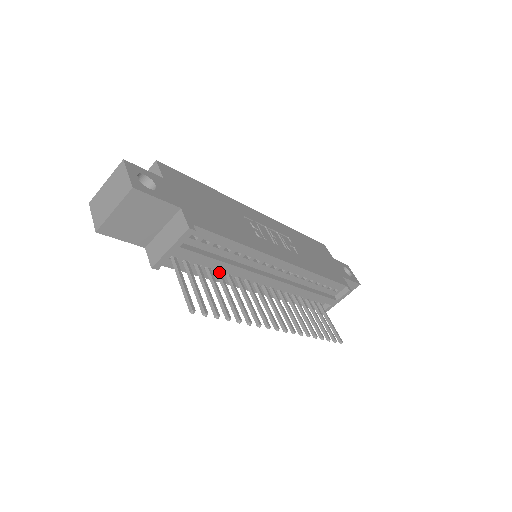
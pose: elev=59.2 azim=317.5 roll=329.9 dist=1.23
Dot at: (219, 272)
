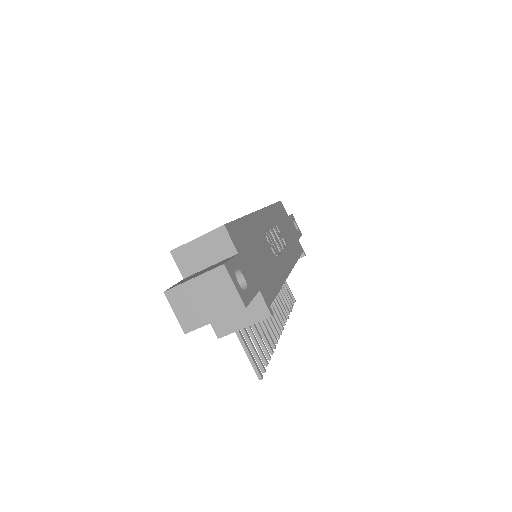
Dot at: occluded
